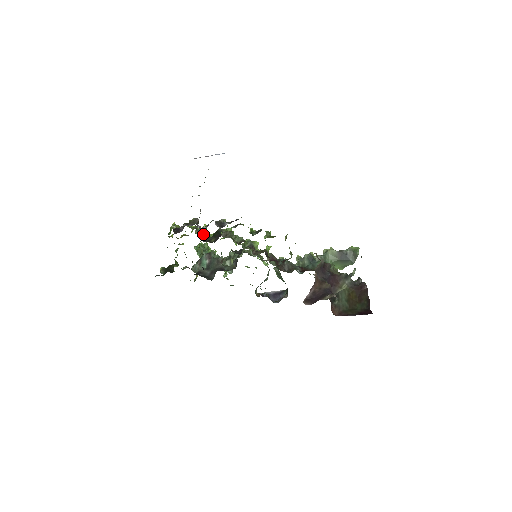
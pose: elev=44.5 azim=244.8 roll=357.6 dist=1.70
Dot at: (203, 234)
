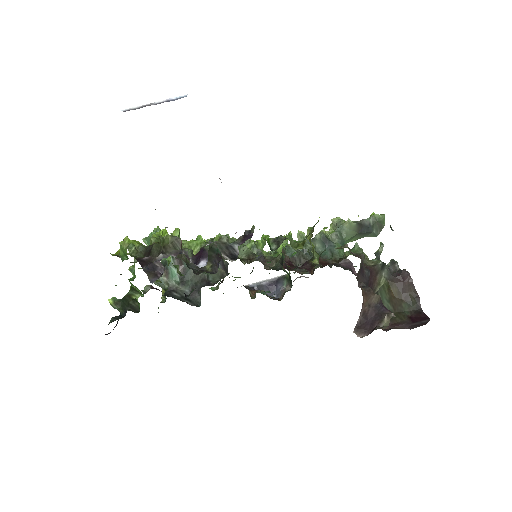
Dot at: occluded
